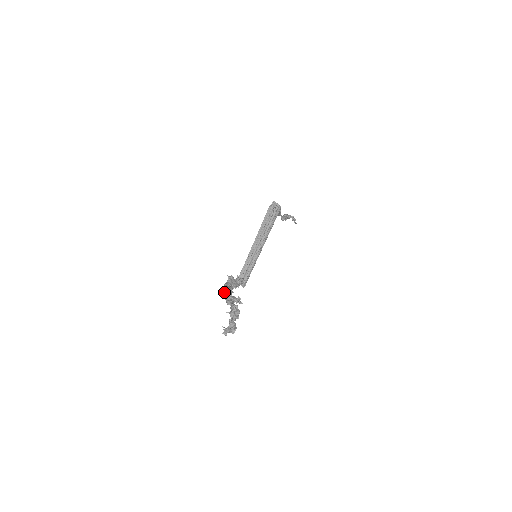
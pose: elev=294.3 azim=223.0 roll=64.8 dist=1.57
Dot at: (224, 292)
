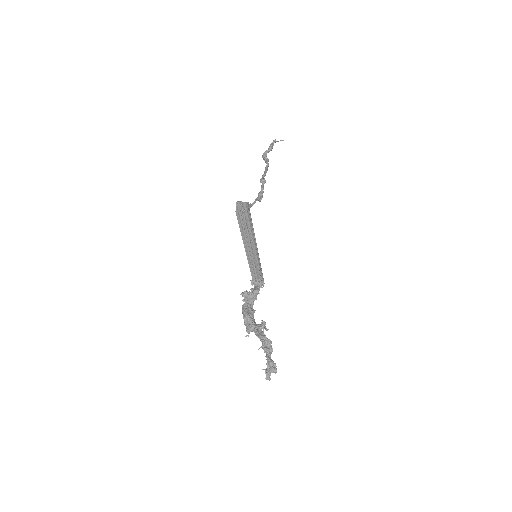
Dot at: (245, 324)
